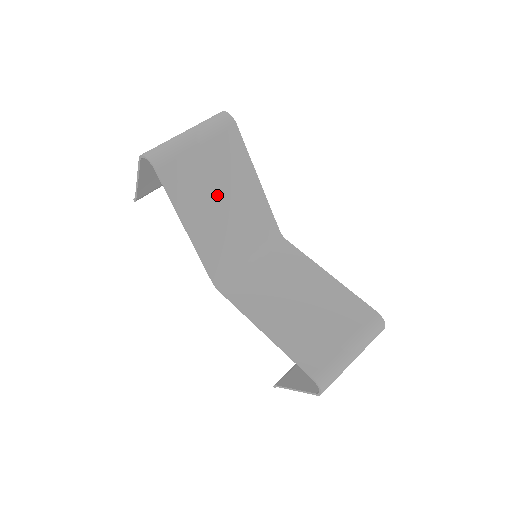
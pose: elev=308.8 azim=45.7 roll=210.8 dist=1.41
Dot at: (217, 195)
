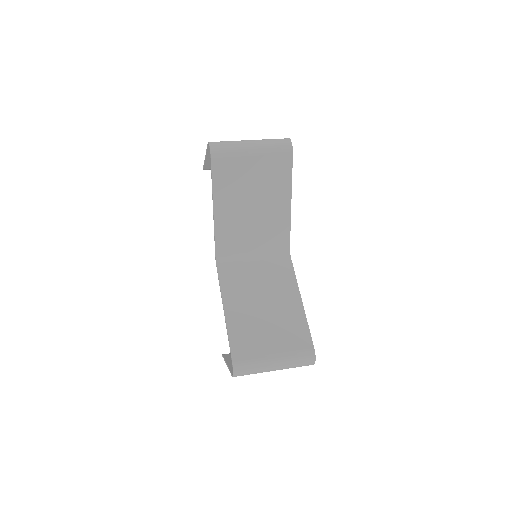
Dot at: (250, 197)
